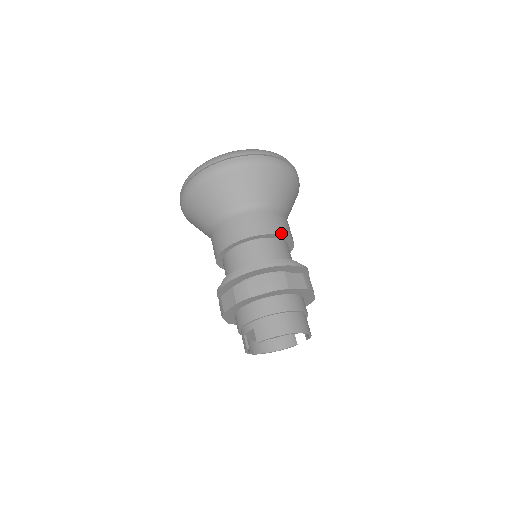
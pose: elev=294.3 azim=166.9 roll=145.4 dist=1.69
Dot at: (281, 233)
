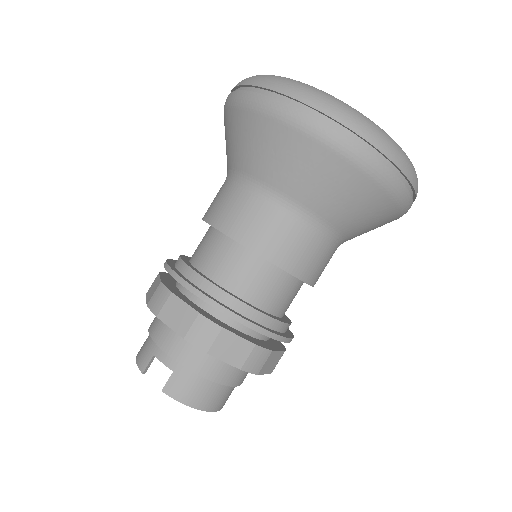
Dot at: (314, 283)
